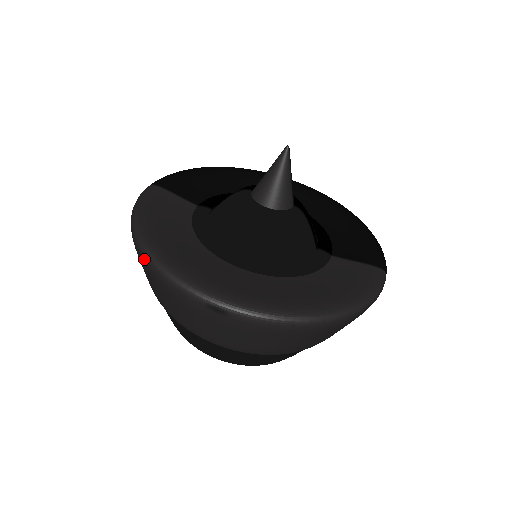
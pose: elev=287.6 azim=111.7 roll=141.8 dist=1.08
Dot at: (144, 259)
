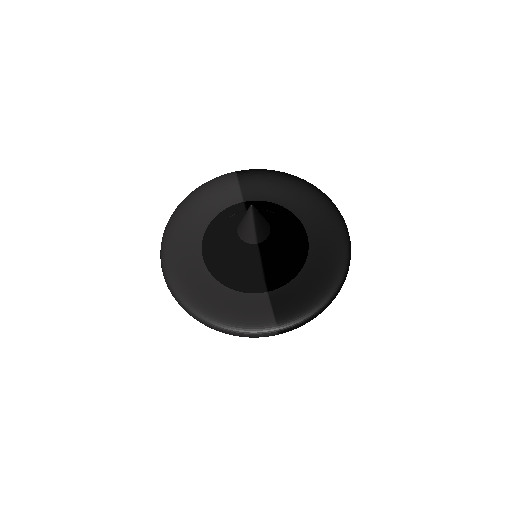
Dot at: occluded
